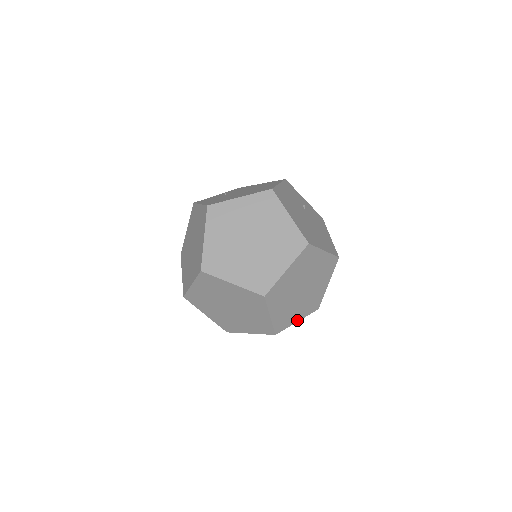
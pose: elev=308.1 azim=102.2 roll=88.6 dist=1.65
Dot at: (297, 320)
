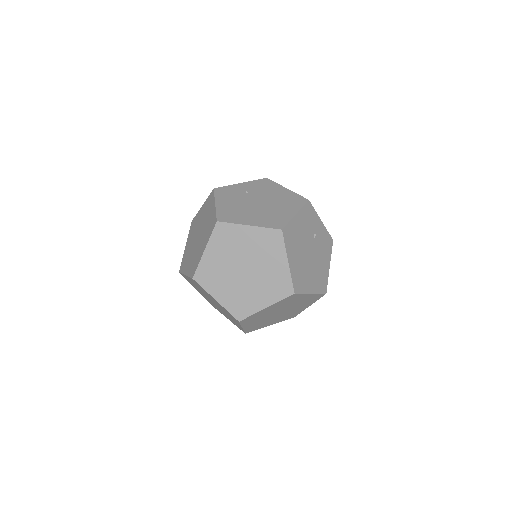
Dot at: occluded
